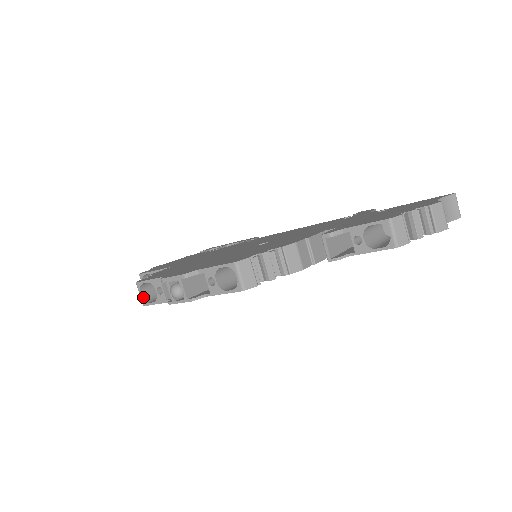
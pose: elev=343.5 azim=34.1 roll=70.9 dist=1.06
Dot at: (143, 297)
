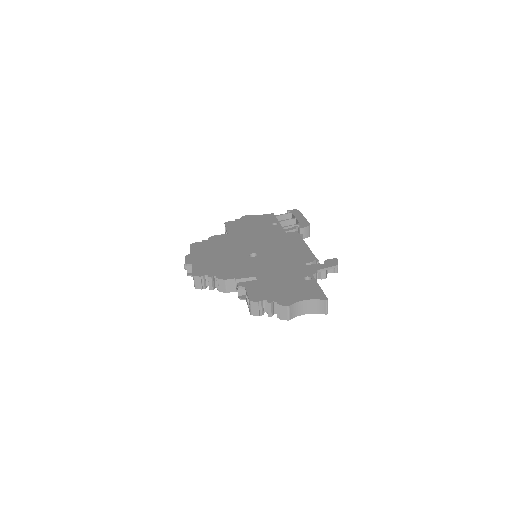
Dot at: occluded
